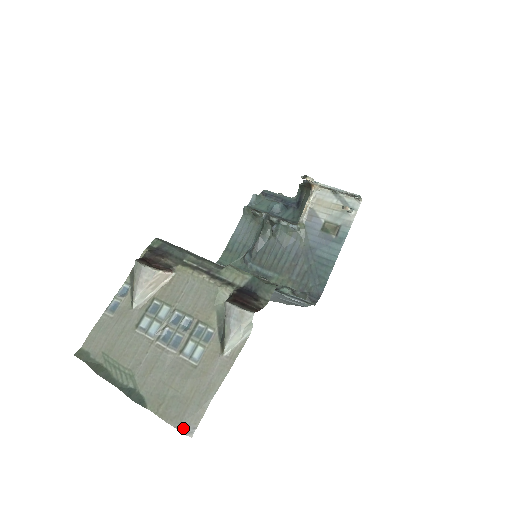
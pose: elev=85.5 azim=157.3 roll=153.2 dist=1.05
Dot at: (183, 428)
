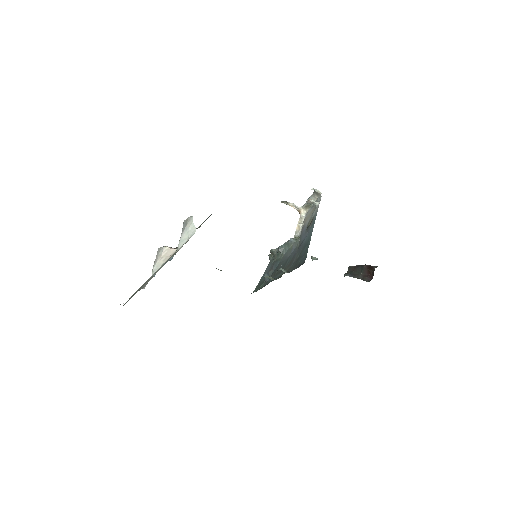
Dot at: (143, 288)
